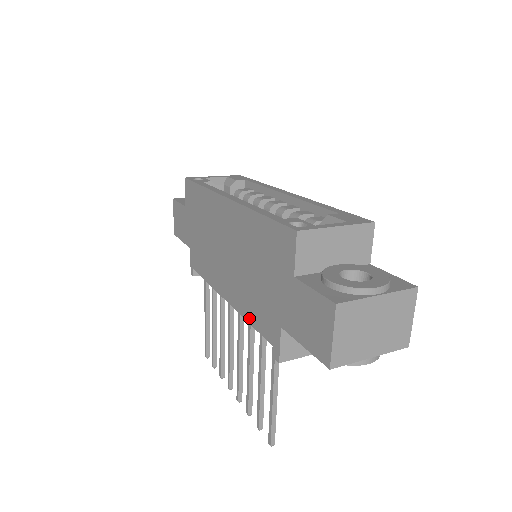
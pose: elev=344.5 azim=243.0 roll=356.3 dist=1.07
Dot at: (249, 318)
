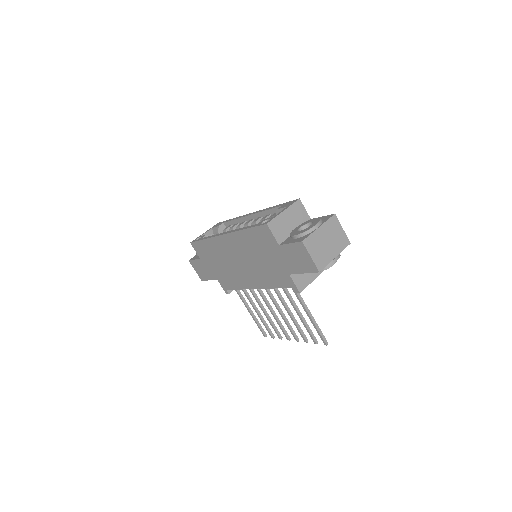
Dot at: (273, 286)
